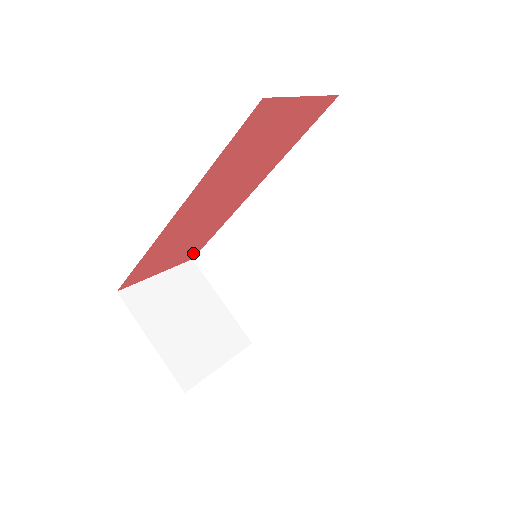
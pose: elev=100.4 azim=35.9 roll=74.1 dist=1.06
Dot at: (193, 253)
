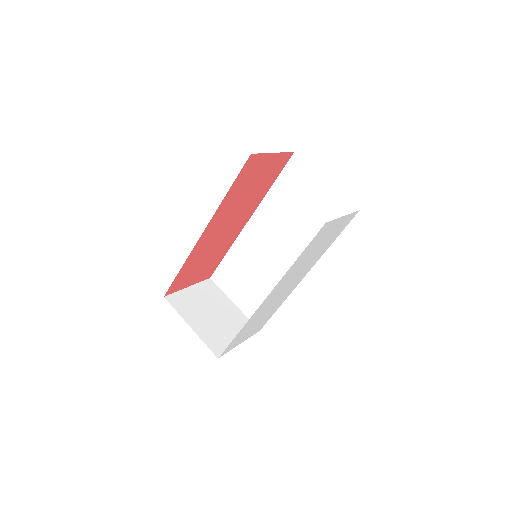
Dot at: (211, 272)
